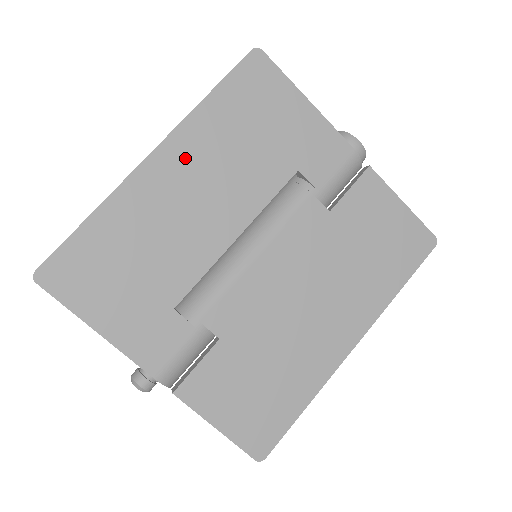
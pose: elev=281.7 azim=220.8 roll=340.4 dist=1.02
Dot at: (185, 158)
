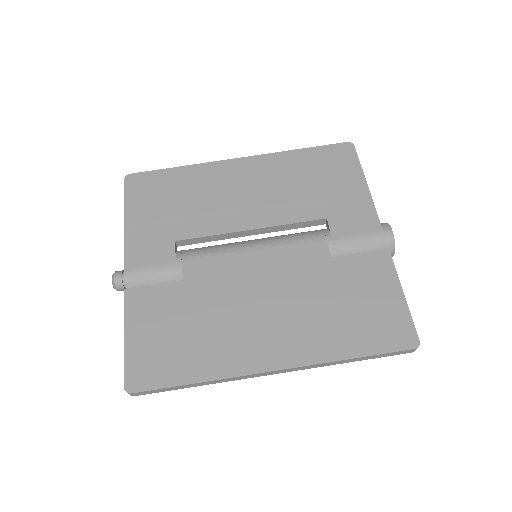
Dot at: (258, 170)
